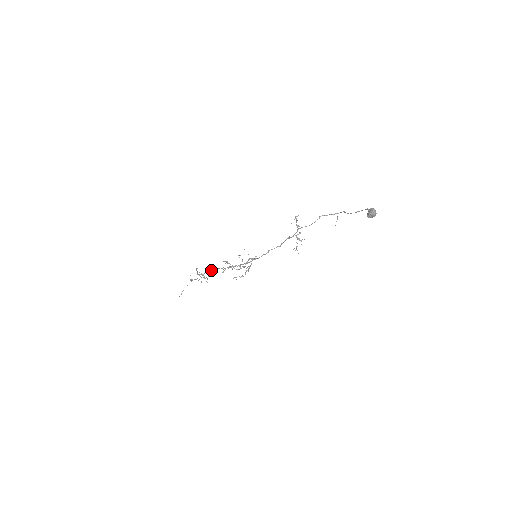
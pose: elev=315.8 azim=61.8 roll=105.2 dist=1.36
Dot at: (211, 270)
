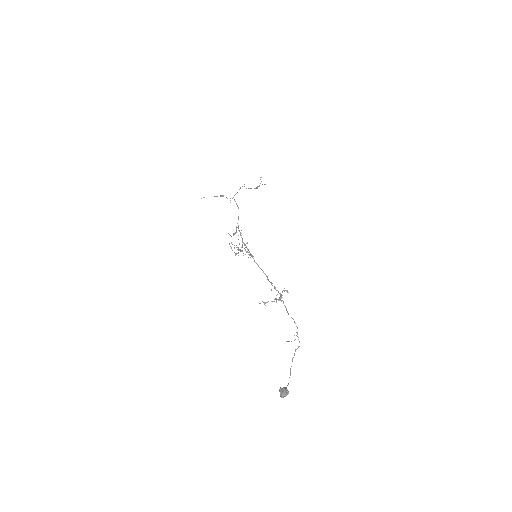
Dot at: occluded
